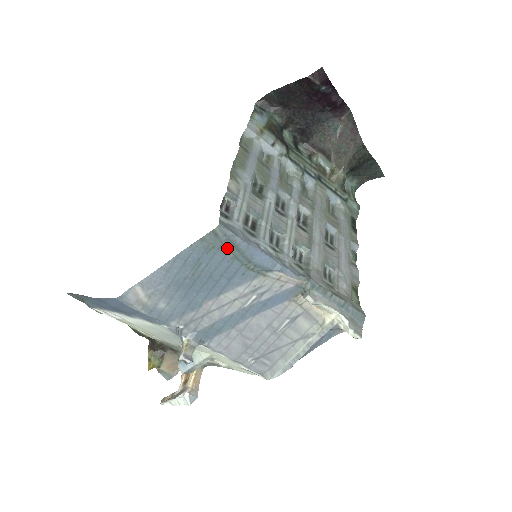
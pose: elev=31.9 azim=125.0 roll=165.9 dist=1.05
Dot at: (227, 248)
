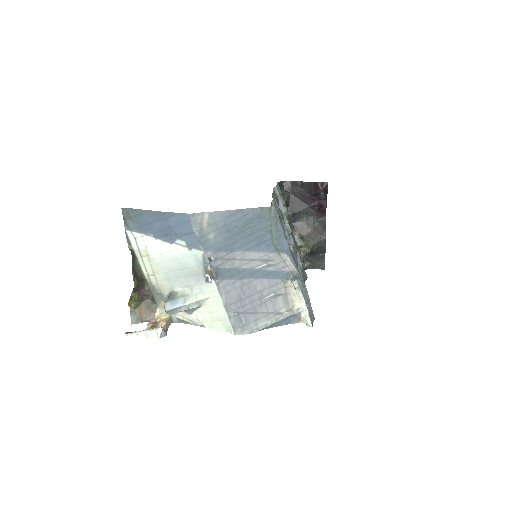
Dot at: (271, 223)
